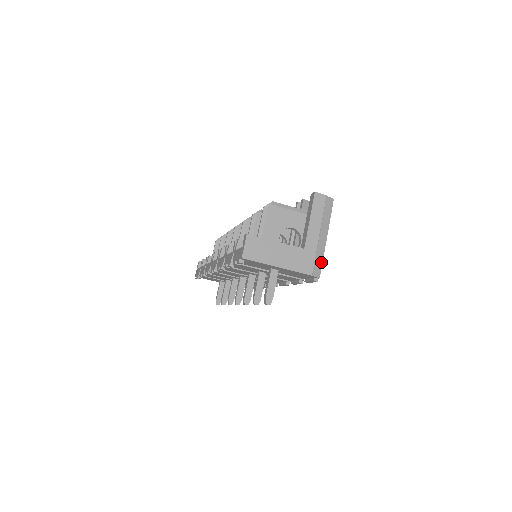
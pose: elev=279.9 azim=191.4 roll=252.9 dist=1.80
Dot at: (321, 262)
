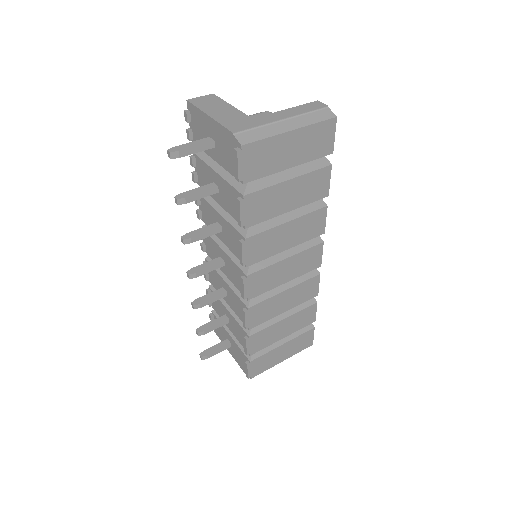
Dot at: (260, 138)
